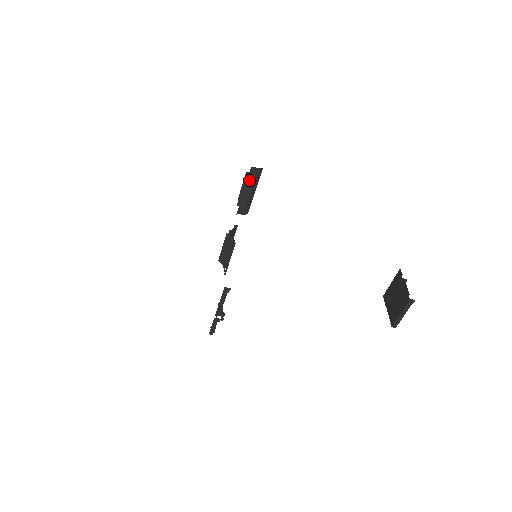
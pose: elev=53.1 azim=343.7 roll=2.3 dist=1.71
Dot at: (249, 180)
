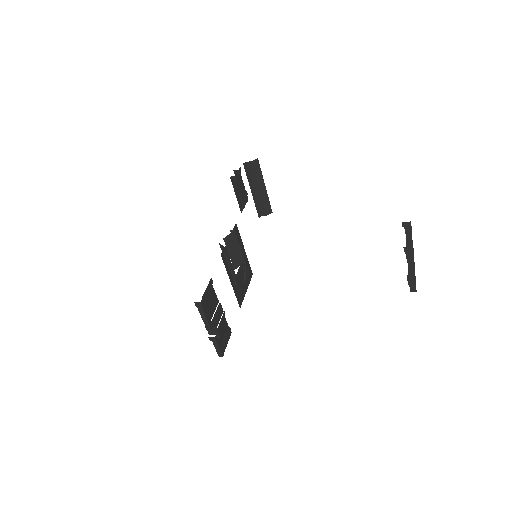
Dot at: (235, 178)
